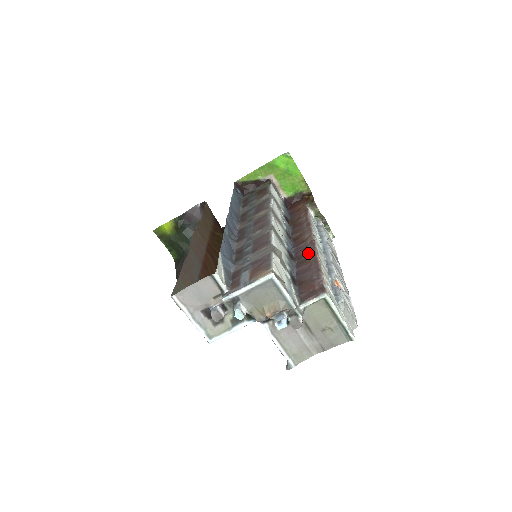
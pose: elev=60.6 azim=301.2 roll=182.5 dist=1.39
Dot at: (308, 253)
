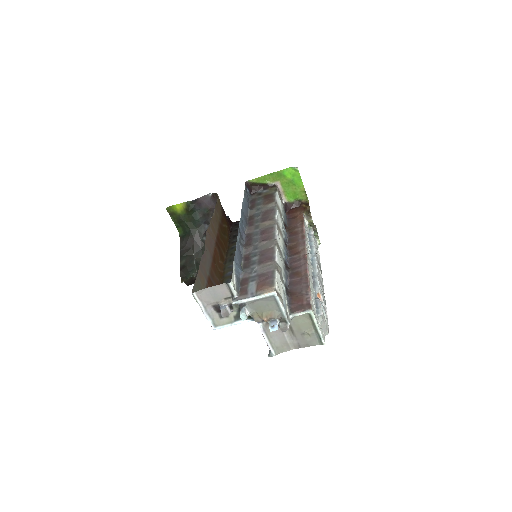
Dot at: (300, 267)
